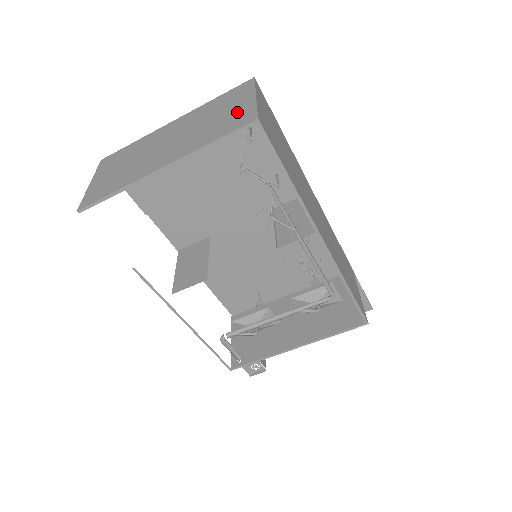
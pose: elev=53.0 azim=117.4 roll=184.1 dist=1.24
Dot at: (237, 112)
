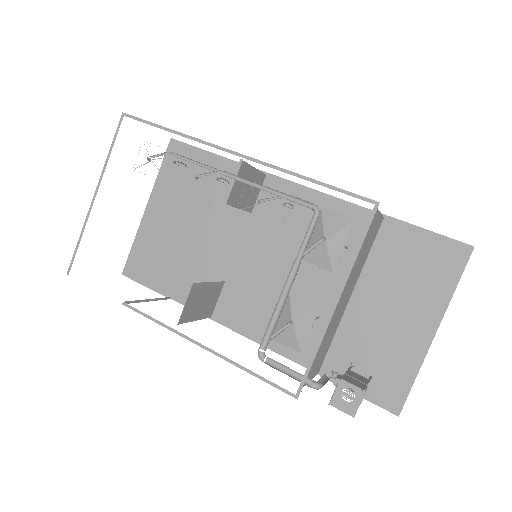
Dot at: occluded
